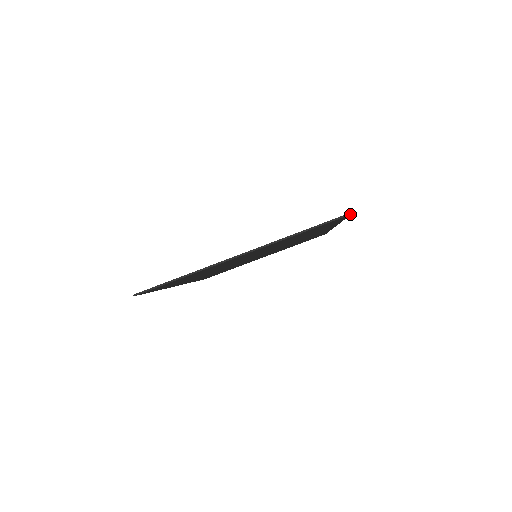
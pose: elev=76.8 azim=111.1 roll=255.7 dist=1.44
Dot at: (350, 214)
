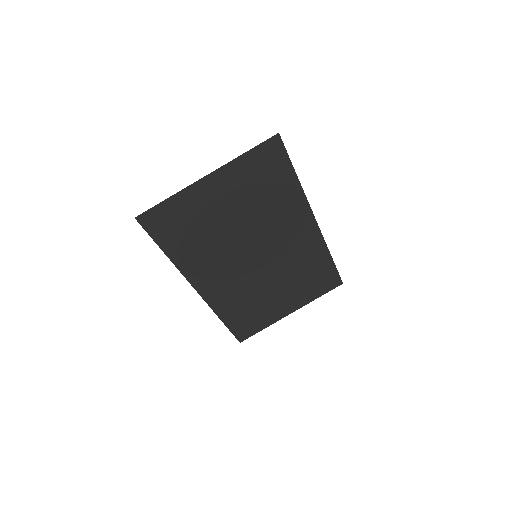
Dot at: (278, 133)
